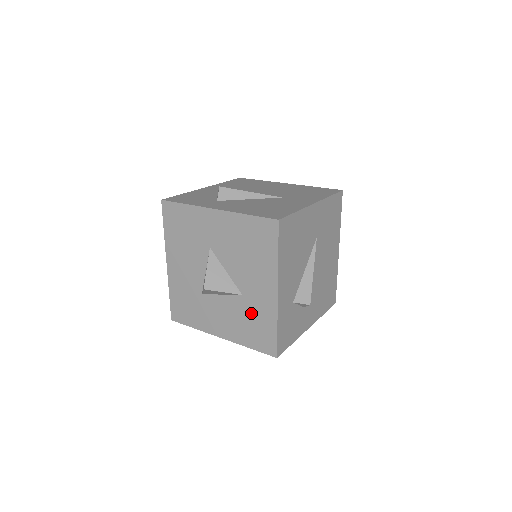
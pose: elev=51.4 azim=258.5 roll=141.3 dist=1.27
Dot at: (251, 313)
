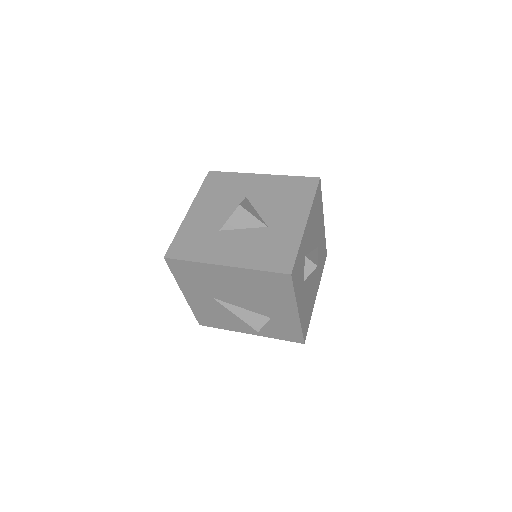
Dot at: (273, 239)
